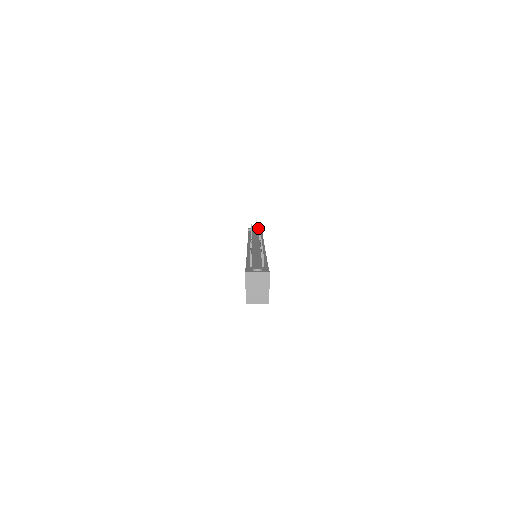
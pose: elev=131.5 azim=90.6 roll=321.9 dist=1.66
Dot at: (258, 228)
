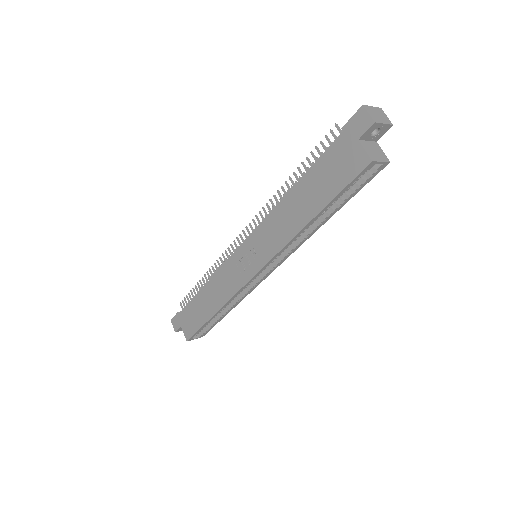
Dot at: occluded
